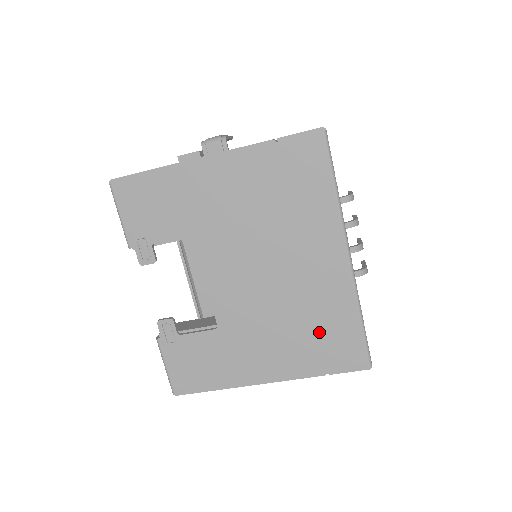
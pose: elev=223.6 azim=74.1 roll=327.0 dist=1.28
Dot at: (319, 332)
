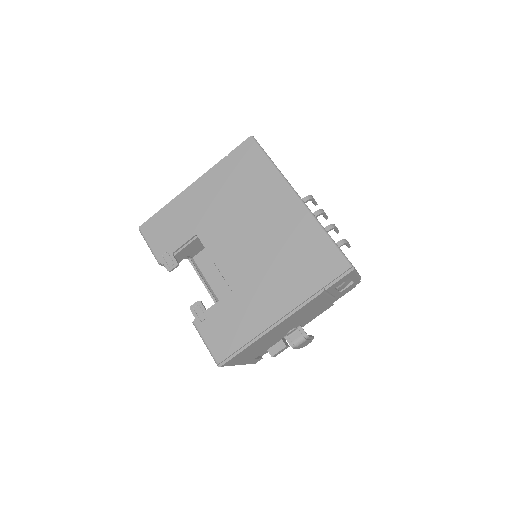
Dot at: (303, 258)
